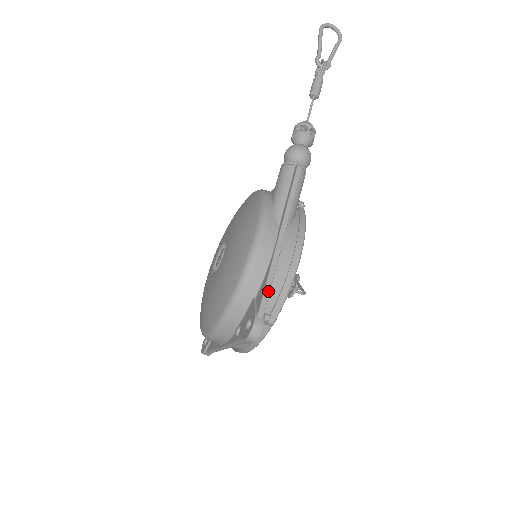
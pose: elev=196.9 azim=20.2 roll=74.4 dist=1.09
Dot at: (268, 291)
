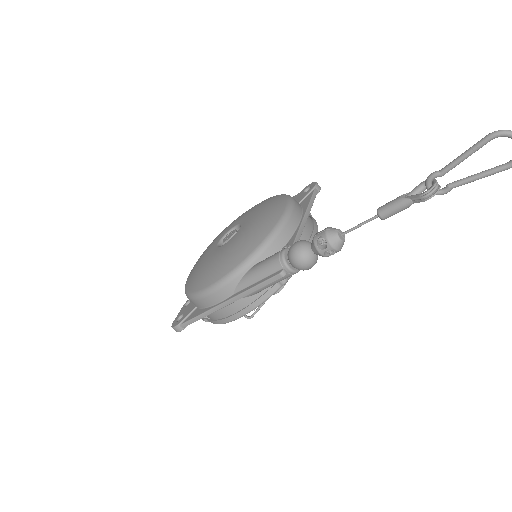
Dot at: (195, 320)
